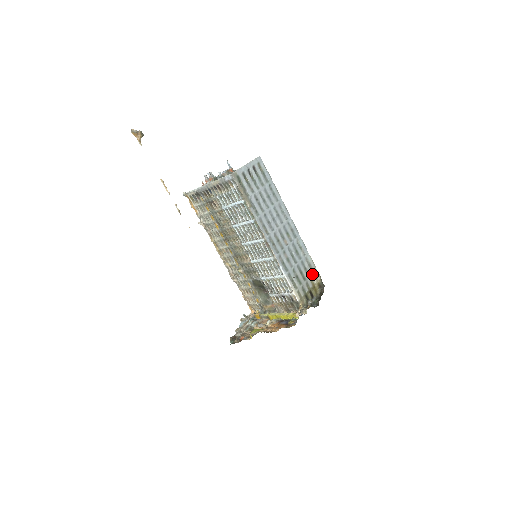
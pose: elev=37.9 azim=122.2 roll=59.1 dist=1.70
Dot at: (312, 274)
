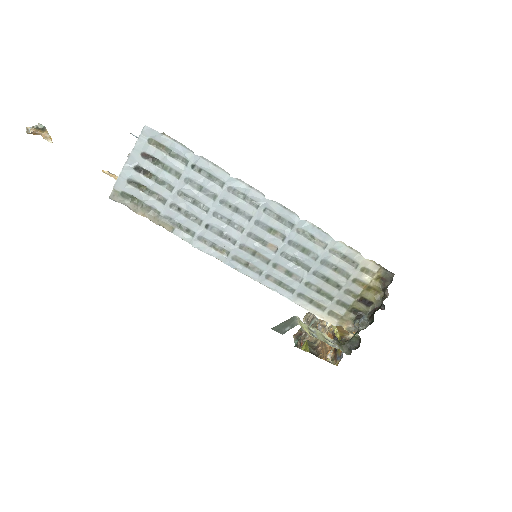
Dot at: (355, 270)
